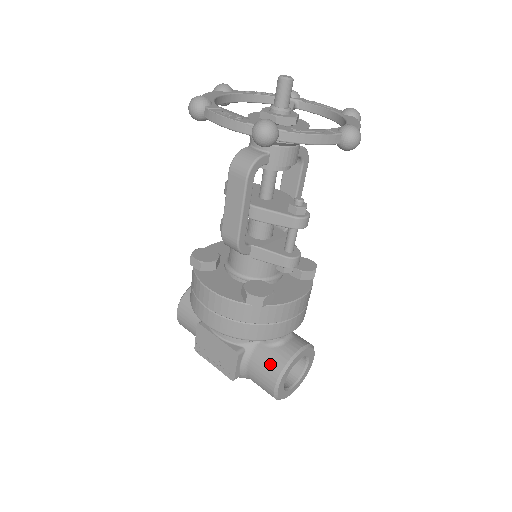
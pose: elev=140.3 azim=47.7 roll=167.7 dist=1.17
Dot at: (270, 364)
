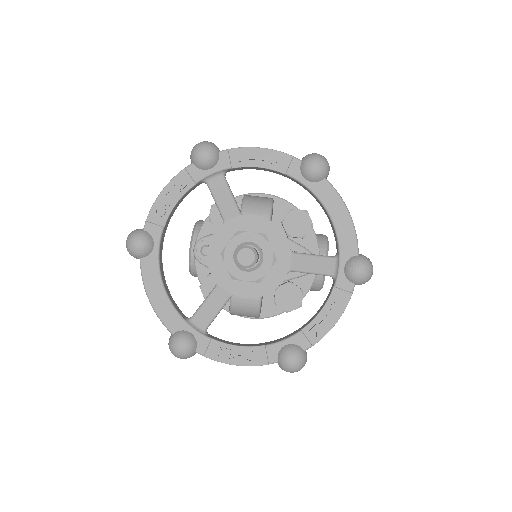
Dot at: occluded
